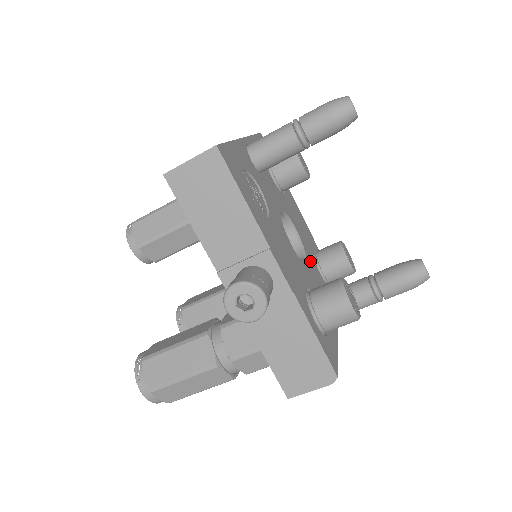
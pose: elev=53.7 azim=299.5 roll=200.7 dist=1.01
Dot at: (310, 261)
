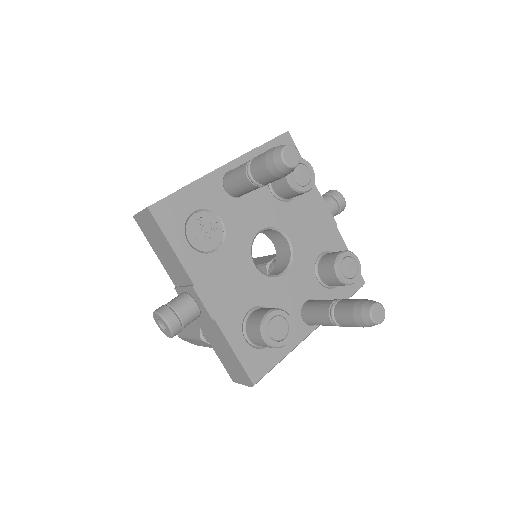
Dot at: (298, 270)
